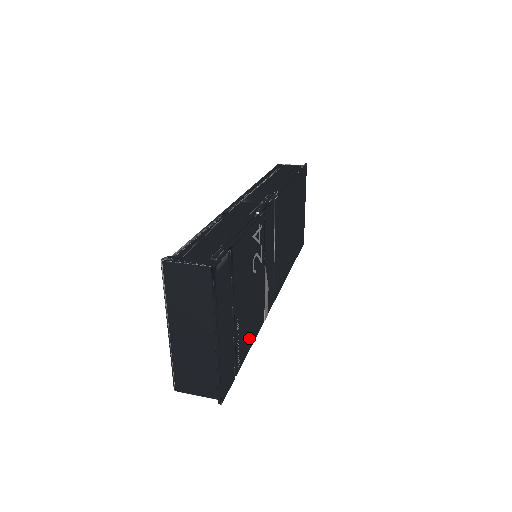
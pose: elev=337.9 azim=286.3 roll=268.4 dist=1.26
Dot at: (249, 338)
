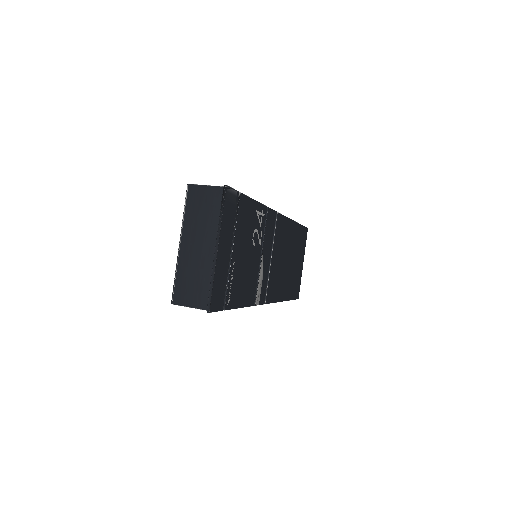
Dot at: (240, 296)
